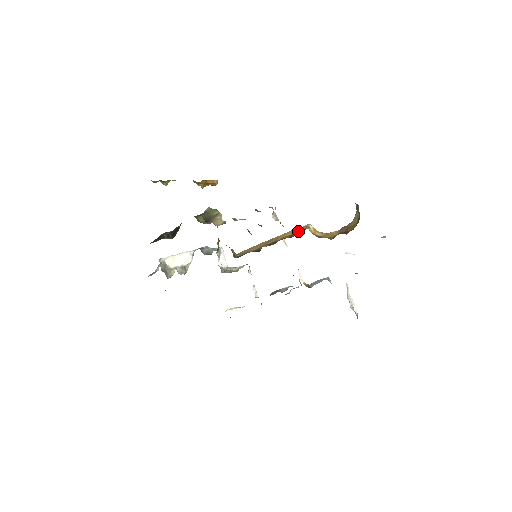
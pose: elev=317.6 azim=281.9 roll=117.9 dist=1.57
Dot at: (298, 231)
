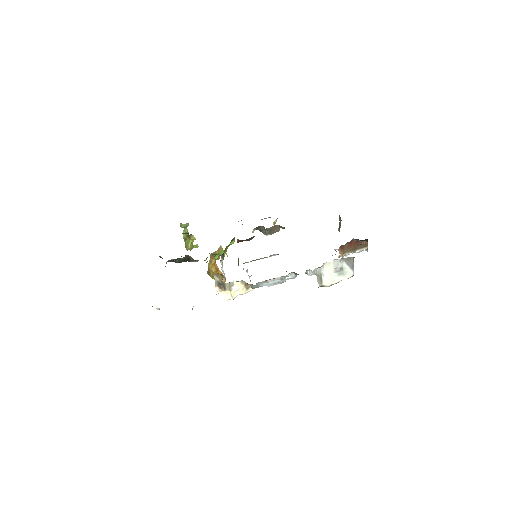
Dot at: occluded
